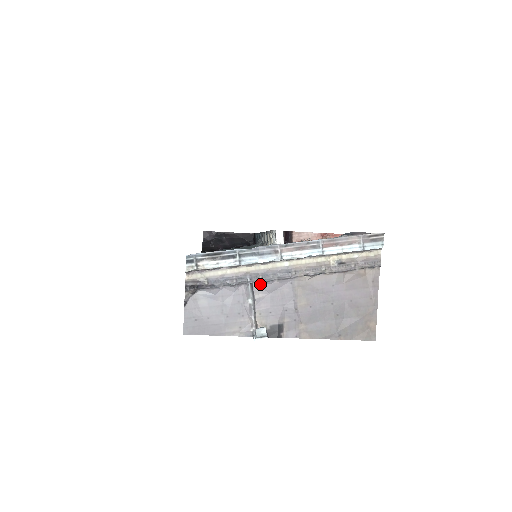
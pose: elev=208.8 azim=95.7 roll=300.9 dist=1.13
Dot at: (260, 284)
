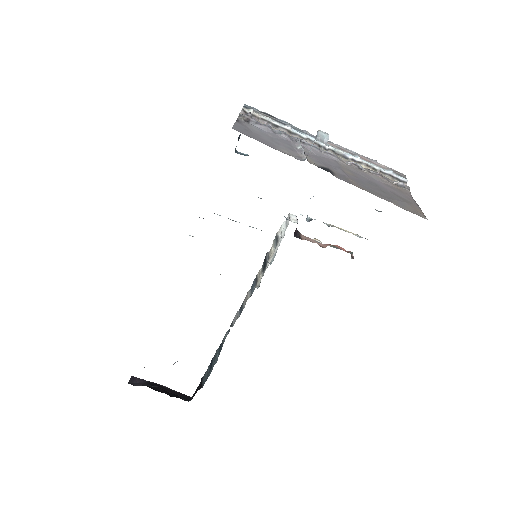
Dot at: (308, 148)
